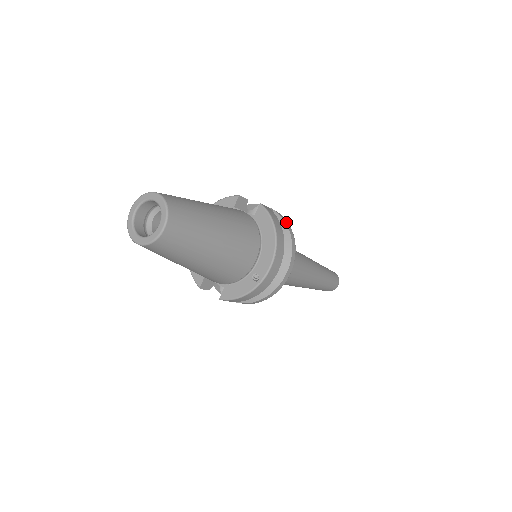
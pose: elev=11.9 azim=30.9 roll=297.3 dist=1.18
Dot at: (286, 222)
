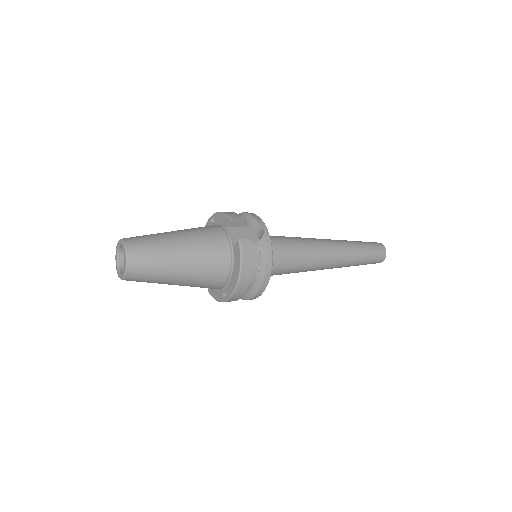
Dot at: (268, 252)
